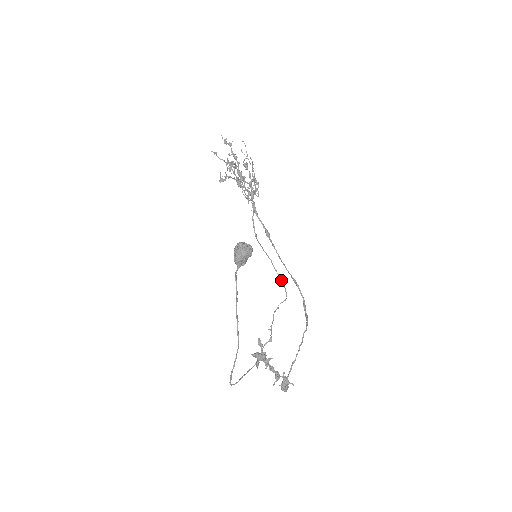
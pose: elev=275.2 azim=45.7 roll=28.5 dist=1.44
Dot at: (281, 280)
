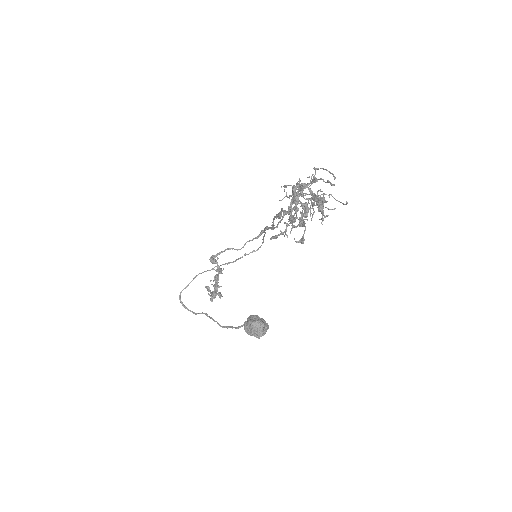
Dot at: occluded
